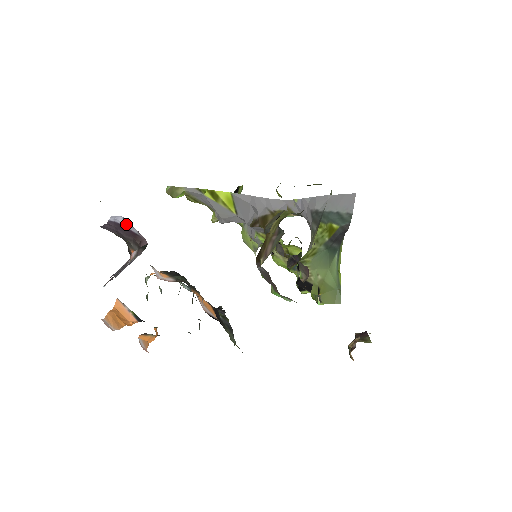
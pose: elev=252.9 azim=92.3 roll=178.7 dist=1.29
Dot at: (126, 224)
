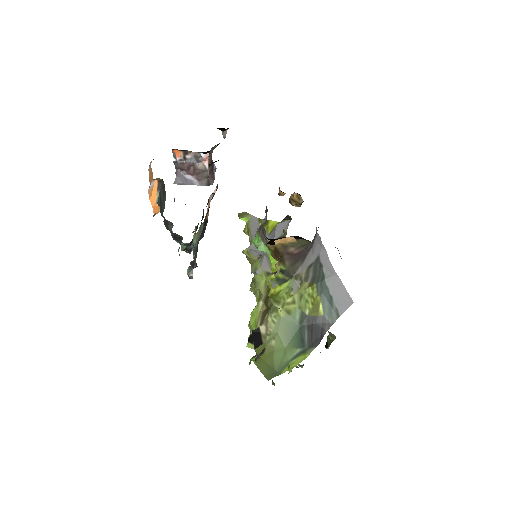
Dot at: (215, 169)
